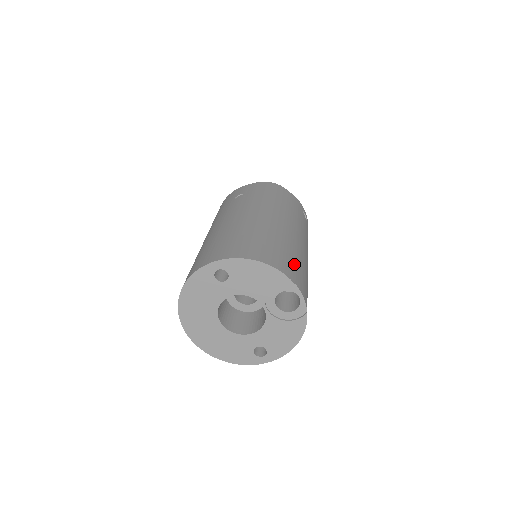
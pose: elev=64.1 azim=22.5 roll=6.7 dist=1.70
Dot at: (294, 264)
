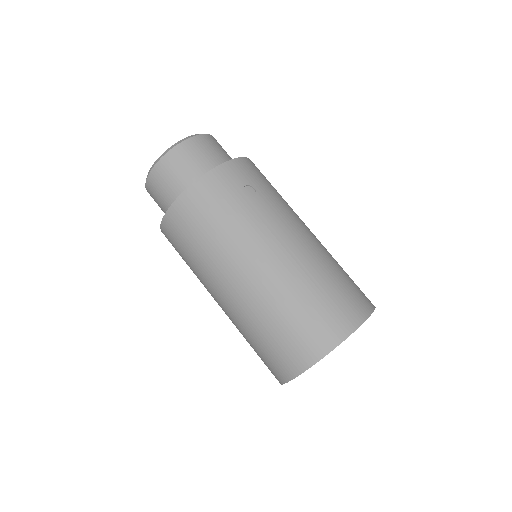
Dot at: occluded
